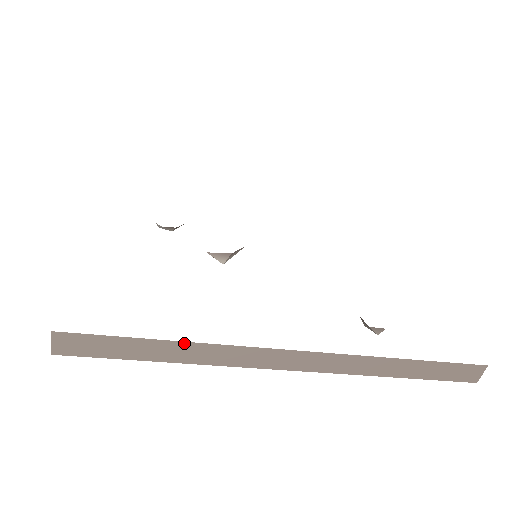
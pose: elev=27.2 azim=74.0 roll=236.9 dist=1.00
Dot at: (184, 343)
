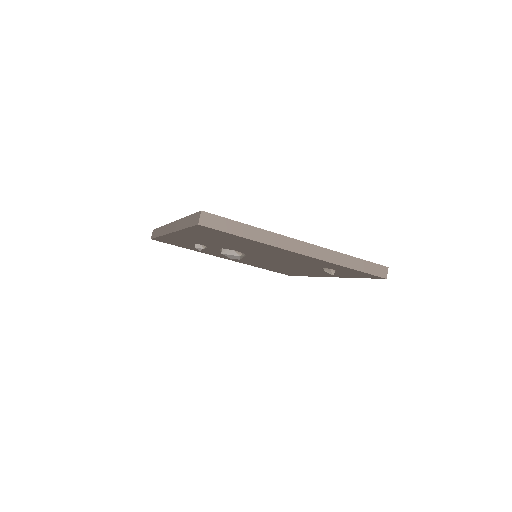
Dot at: (256, 228)
